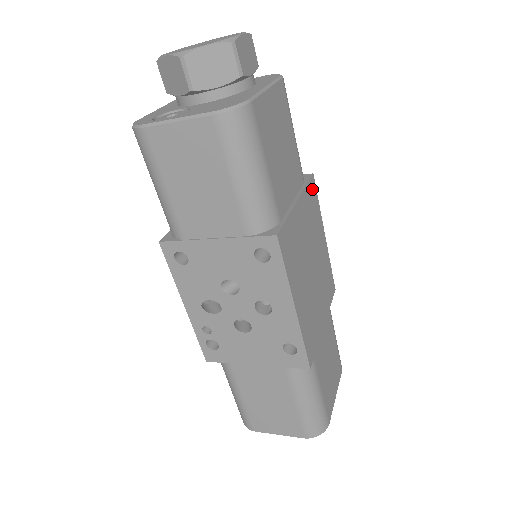
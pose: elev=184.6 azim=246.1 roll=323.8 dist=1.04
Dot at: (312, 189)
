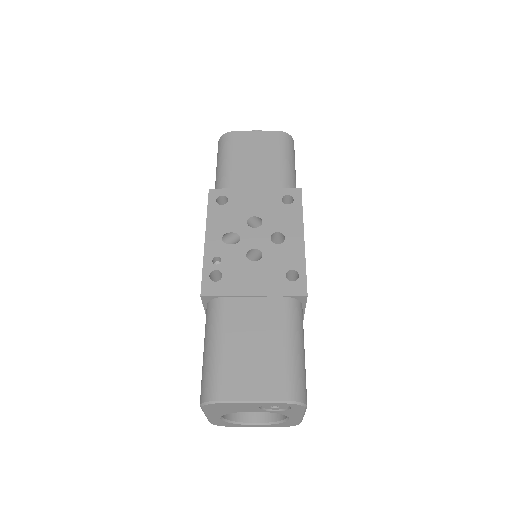
Dot at: occluded
